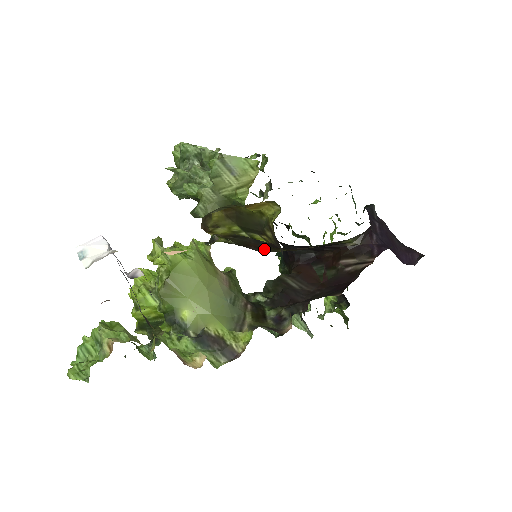
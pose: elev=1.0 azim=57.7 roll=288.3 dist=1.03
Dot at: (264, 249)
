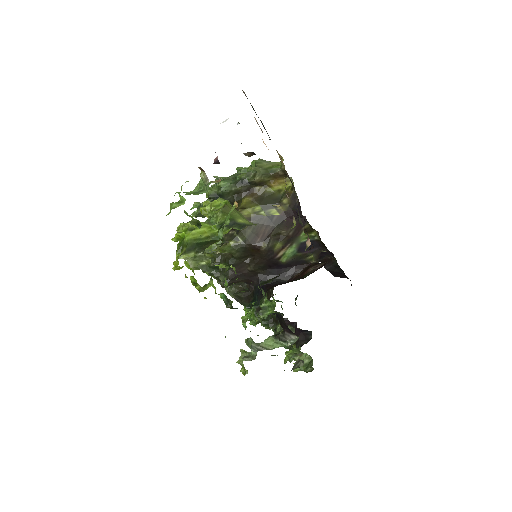
Dot at: (268, 239)
